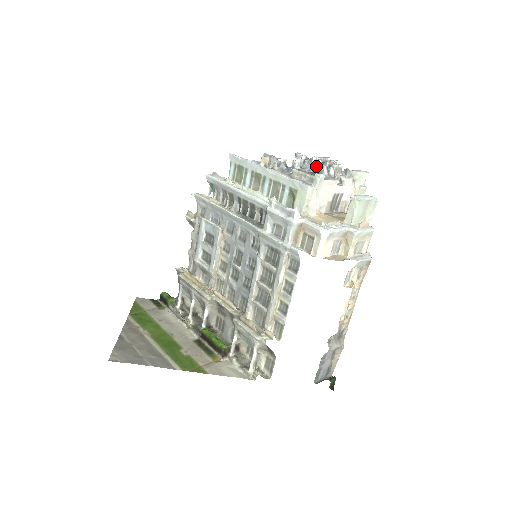
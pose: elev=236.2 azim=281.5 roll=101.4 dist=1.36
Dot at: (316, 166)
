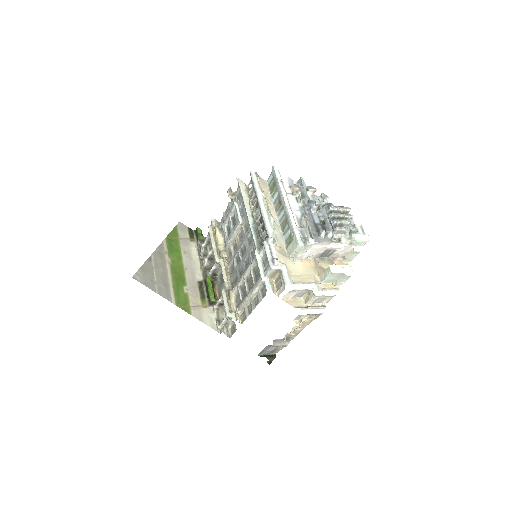
Dot at: (329, 216)
